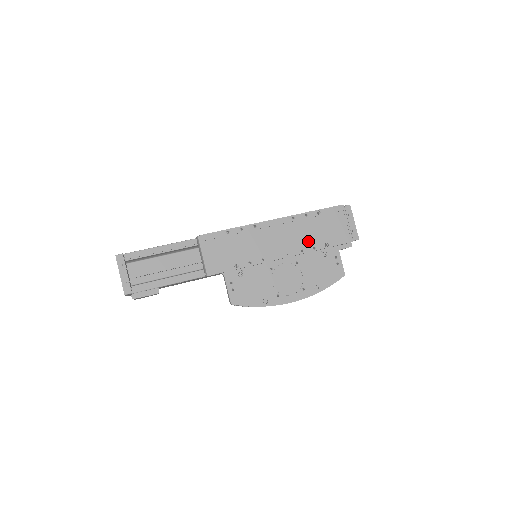
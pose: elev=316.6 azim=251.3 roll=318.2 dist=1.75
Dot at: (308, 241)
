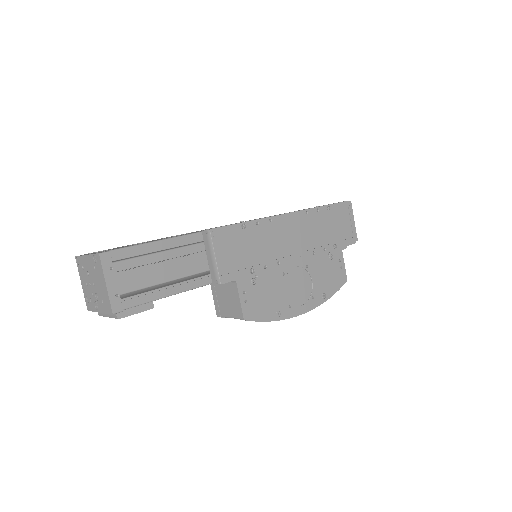
Dot at: (319, 241)
